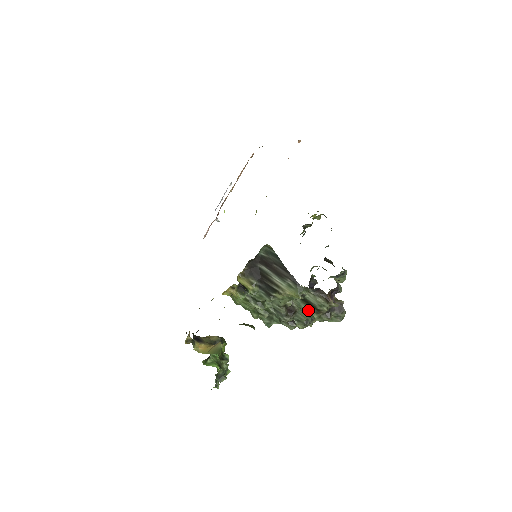
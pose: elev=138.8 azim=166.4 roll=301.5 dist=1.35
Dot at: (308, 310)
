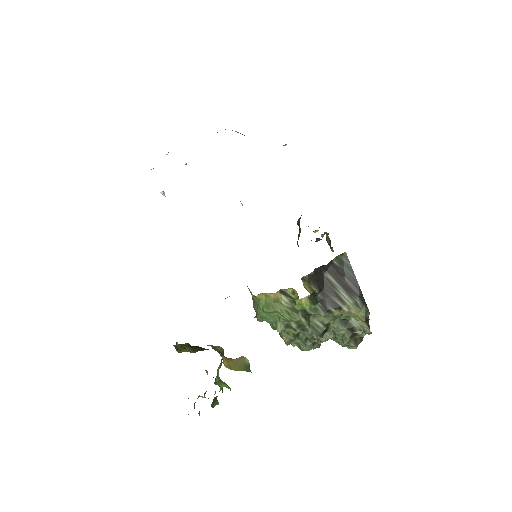
Dot at: (344, 333)
